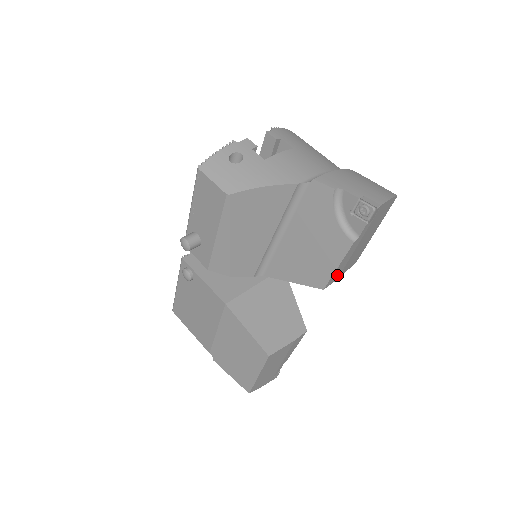
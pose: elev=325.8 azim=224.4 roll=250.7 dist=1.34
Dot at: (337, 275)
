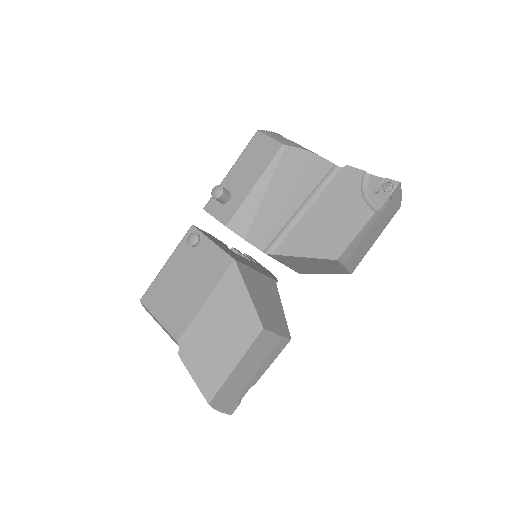
Dot at: (348, 255)
